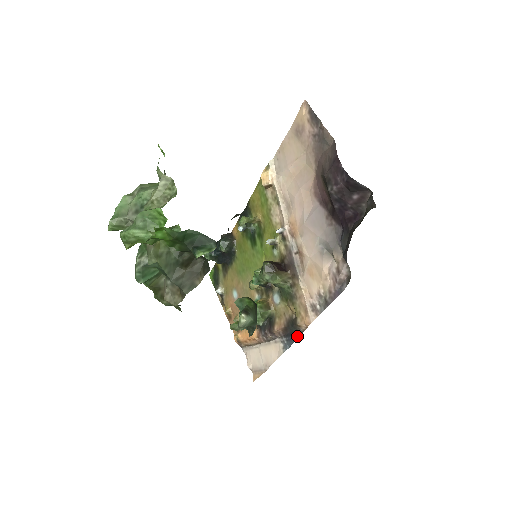
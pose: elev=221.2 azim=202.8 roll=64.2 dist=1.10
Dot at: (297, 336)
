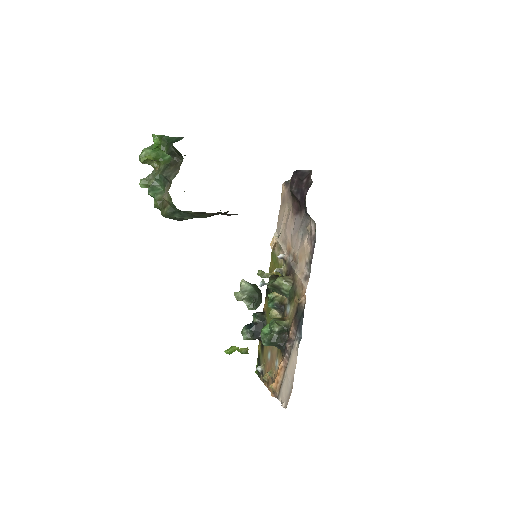
Dot at: (303, 316)
